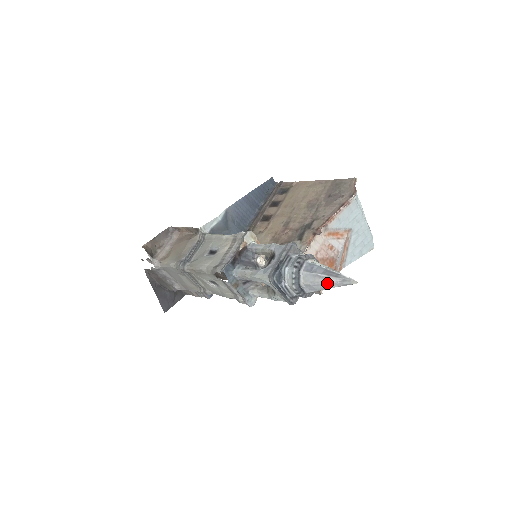
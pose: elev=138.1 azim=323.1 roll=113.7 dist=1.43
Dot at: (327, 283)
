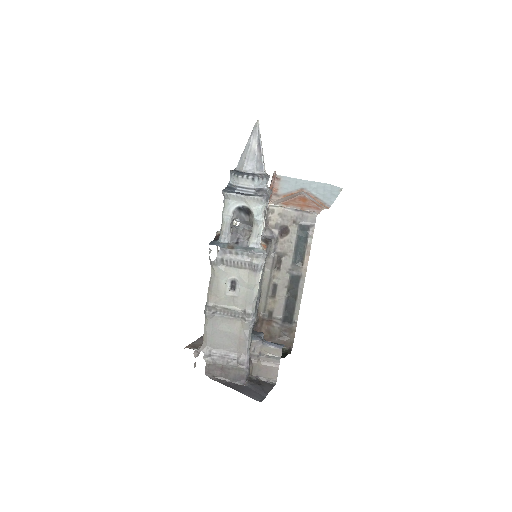
Dot at: (249, 147)
